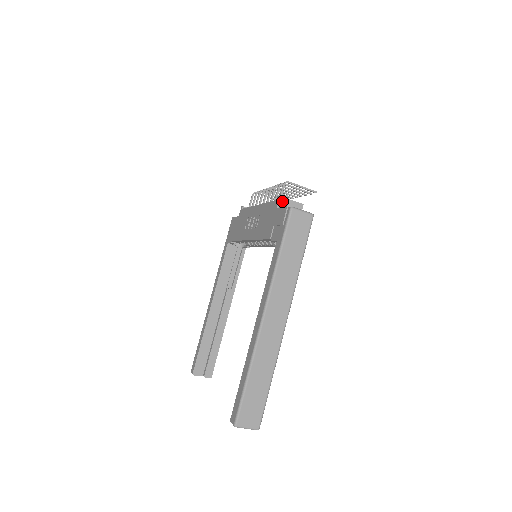
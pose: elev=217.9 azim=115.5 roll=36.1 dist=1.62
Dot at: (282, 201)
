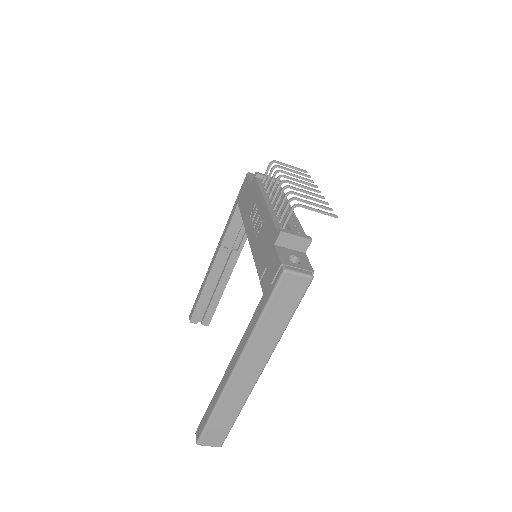
Dot at: (283, 237)
